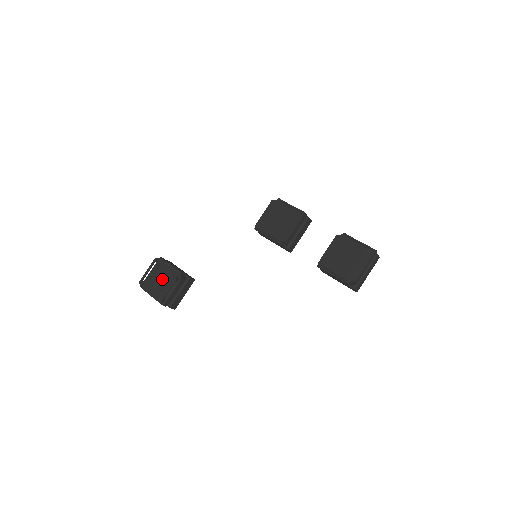
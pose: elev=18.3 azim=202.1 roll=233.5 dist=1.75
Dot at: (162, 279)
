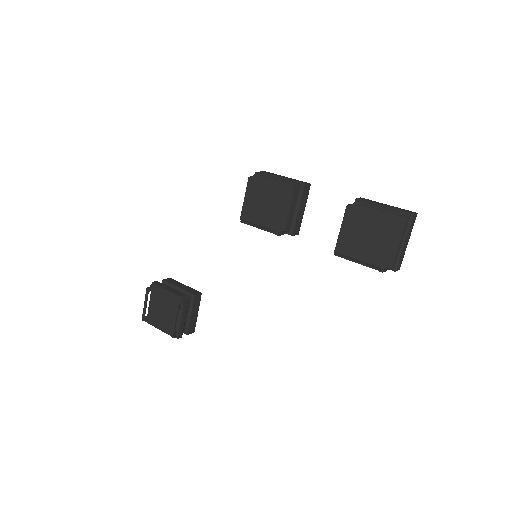
Dot at: (164, 309)
